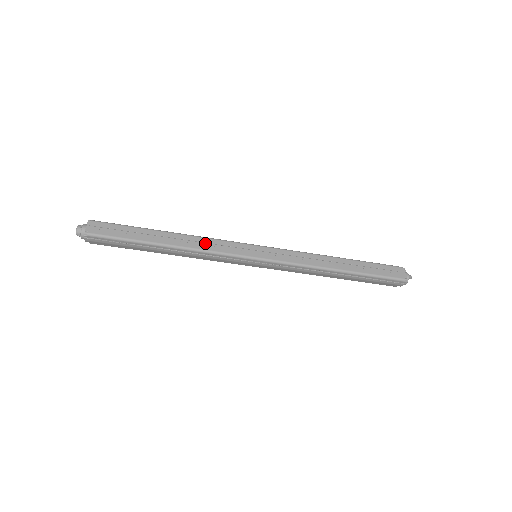
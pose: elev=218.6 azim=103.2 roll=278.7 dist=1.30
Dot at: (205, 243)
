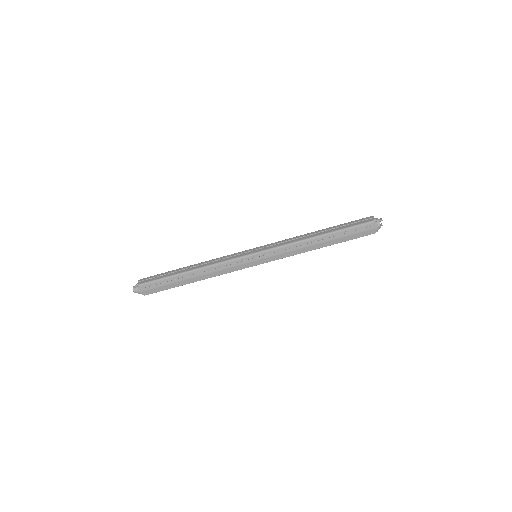
Dot at: (216, 261)
